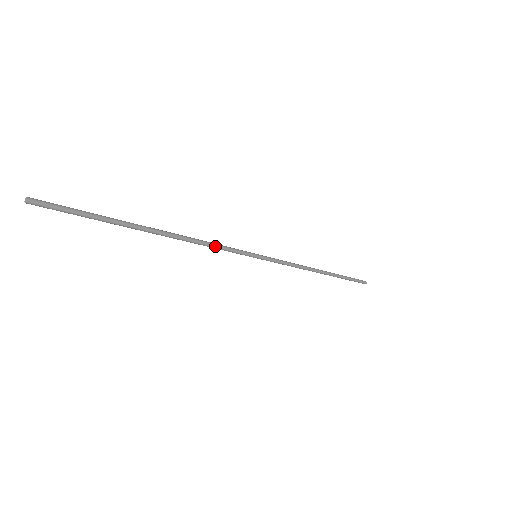
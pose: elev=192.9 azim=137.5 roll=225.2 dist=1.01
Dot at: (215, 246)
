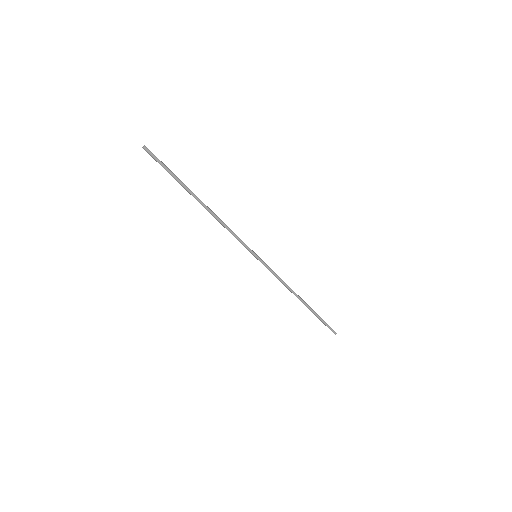
Dot at: (232, 231)
